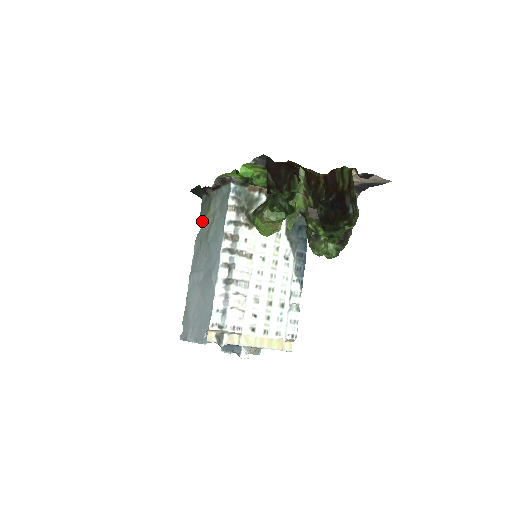
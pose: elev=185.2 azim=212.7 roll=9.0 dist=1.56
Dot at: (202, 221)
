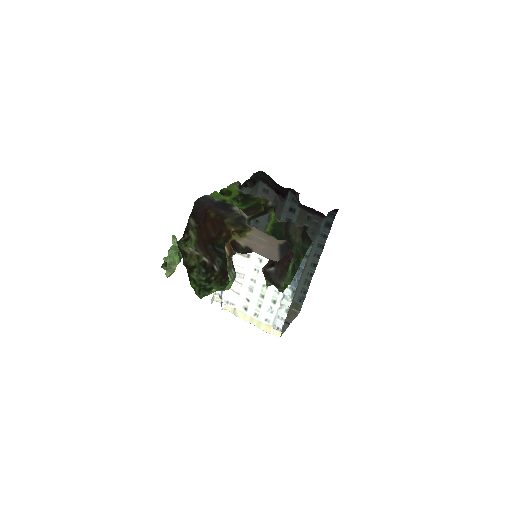
Dot at: occluded
